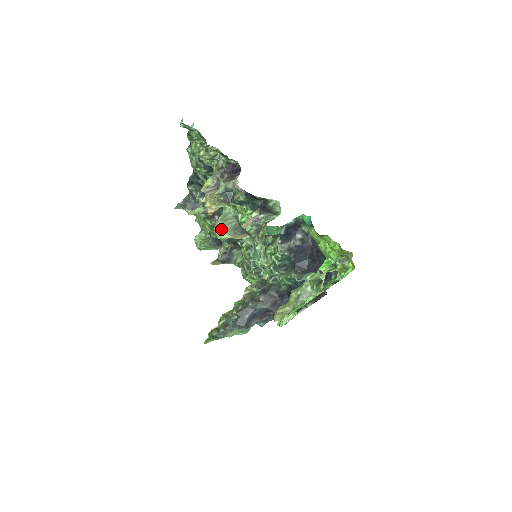
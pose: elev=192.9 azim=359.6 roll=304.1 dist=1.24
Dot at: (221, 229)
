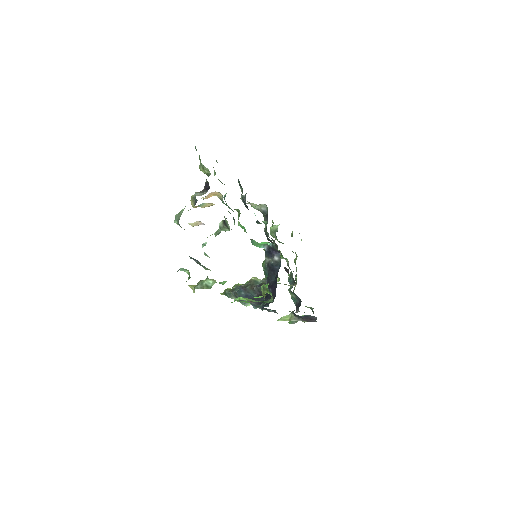
Dot at: (176, 217)
